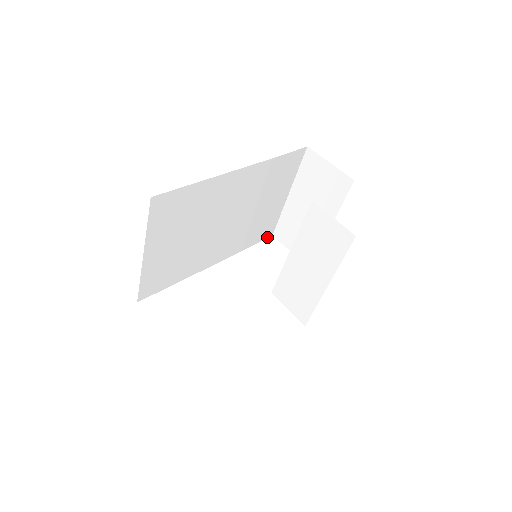
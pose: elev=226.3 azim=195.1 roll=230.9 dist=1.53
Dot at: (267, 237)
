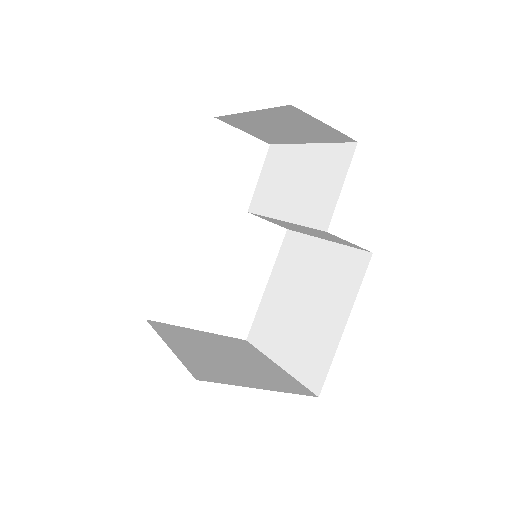
Dot at: occluded
